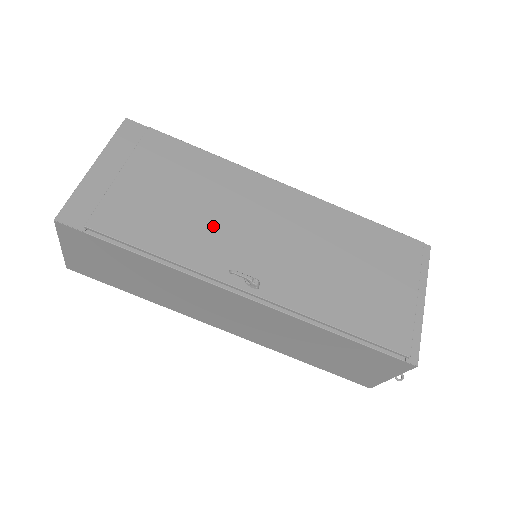
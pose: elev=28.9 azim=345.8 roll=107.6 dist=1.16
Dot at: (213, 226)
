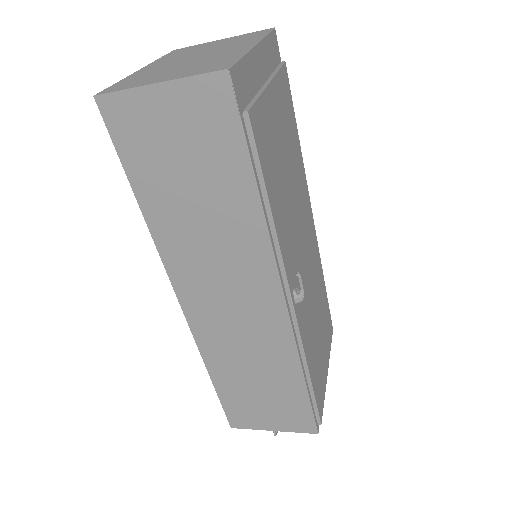
Dot at: (291, 214)
